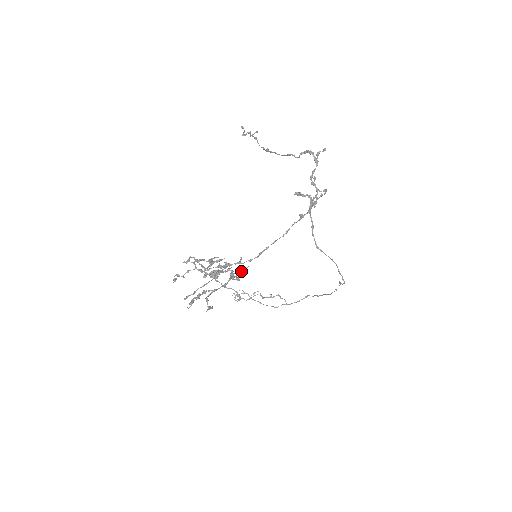
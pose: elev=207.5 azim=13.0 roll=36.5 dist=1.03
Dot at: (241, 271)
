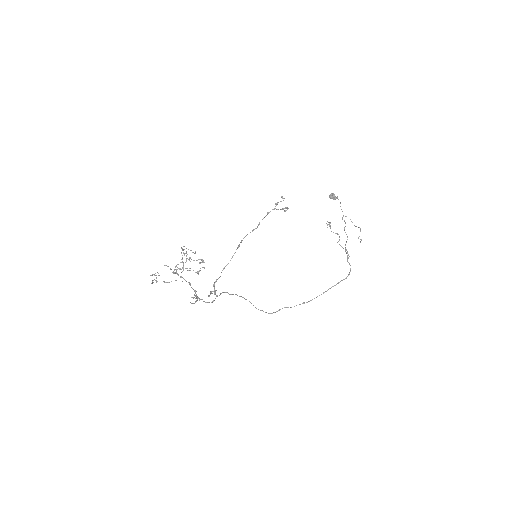
Dot at: occluded
